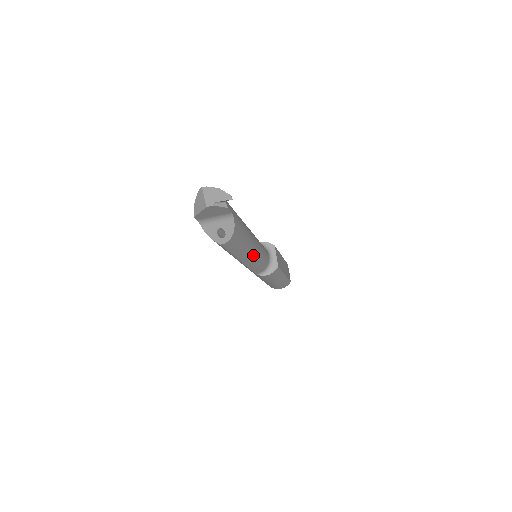
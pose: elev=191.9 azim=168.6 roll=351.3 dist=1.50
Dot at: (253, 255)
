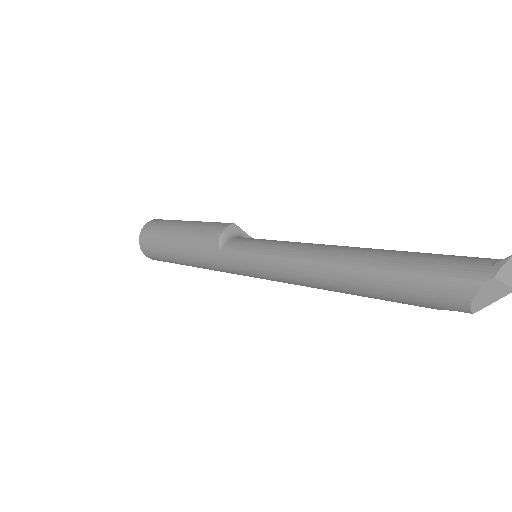
Dot at: occluded
